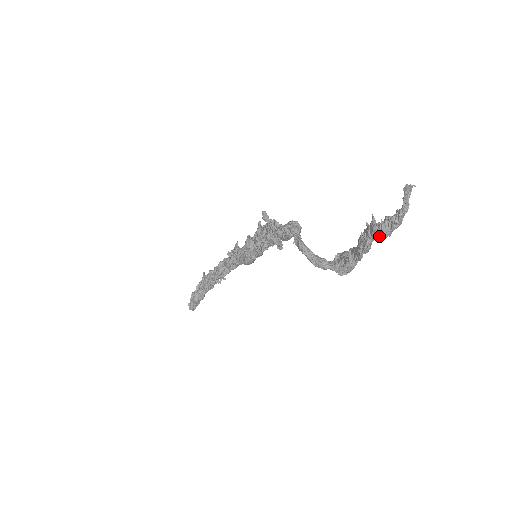
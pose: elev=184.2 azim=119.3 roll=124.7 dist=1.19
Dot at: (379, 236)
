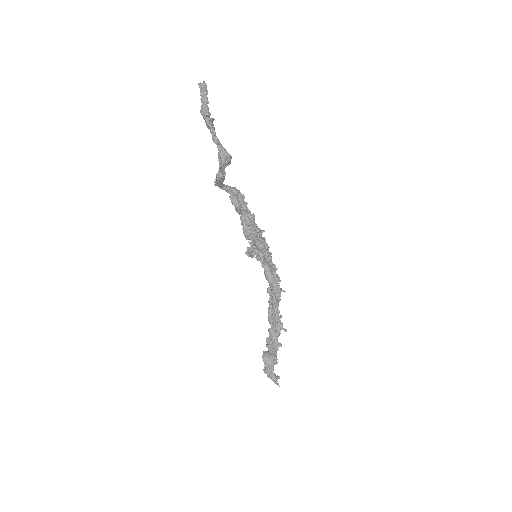
Dot at: (202, 114)
